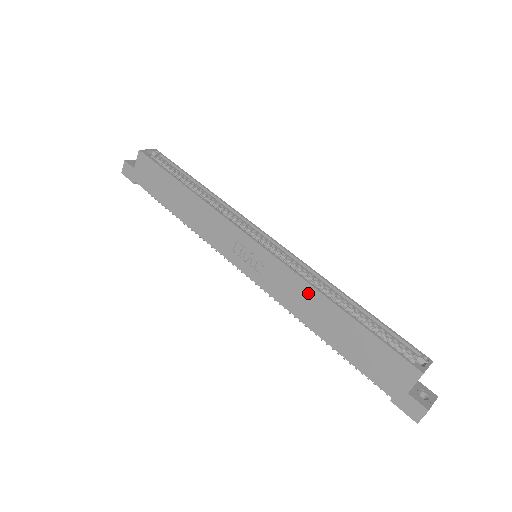
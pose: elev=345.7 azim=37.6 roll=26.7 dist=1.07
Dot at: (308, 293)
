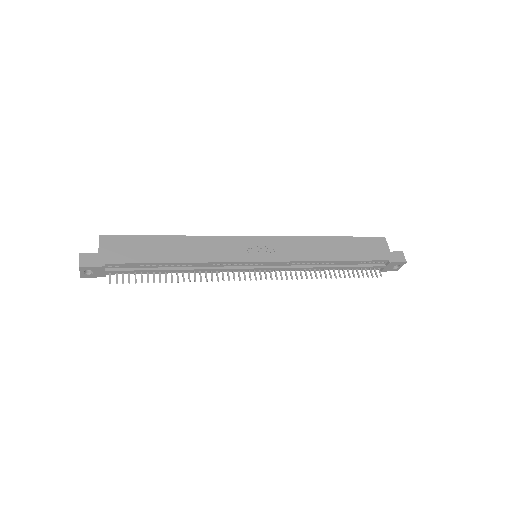
Dot at: (310, 242)
